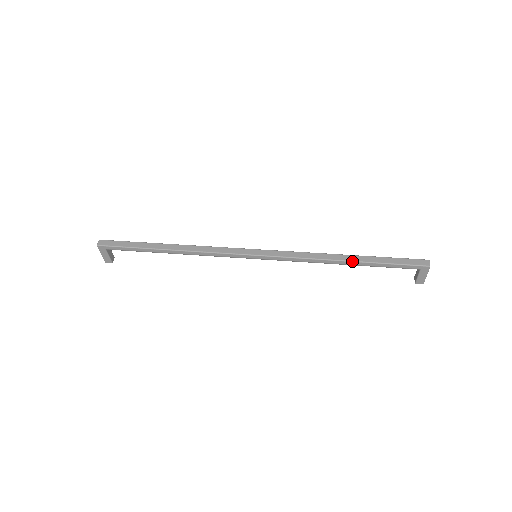
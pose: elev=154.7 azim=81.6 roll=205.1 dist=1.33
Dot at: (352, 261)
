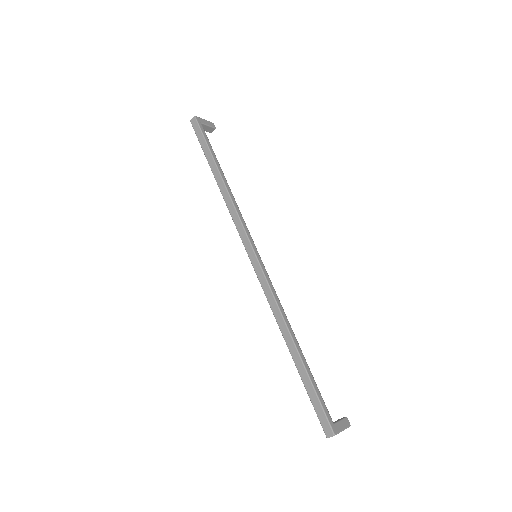
Dot at: (290, 353)
